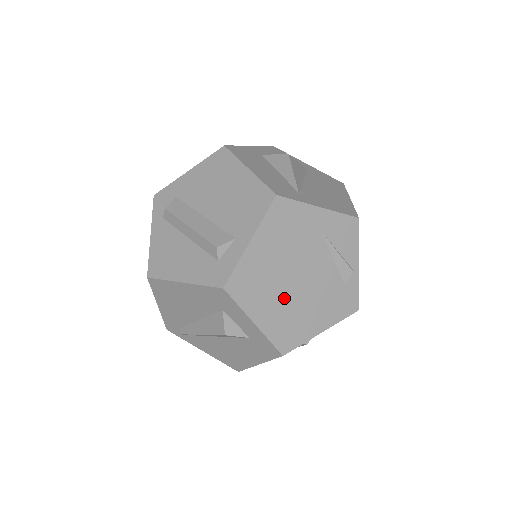
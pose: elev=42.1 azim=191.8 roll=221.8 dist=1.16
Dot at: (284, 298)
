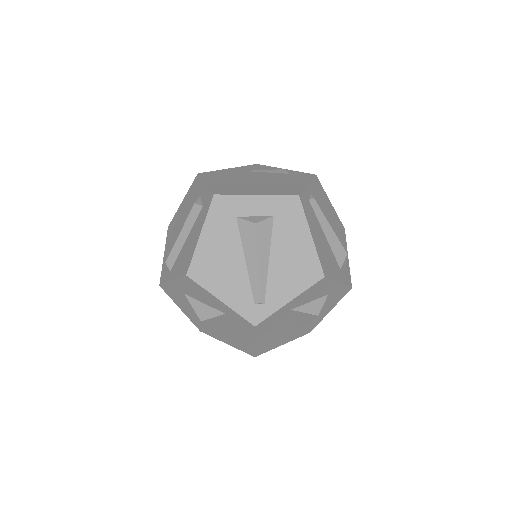
Dot at: (259, 186)
